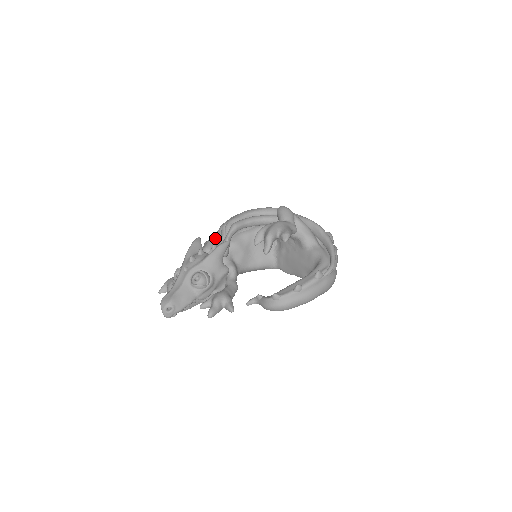
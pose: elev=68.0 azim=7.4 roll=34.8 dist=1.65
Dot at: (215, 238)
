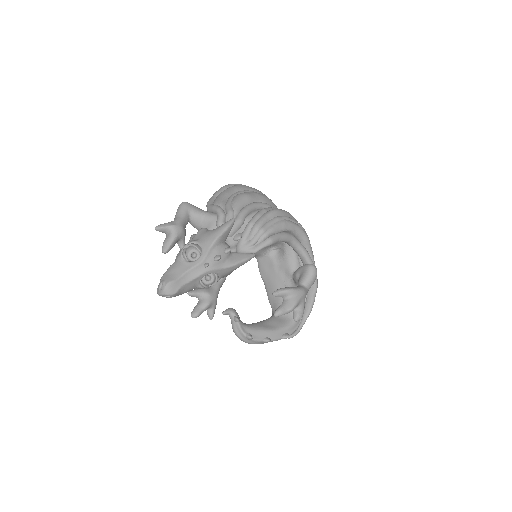
Dot at: (244, 223)
